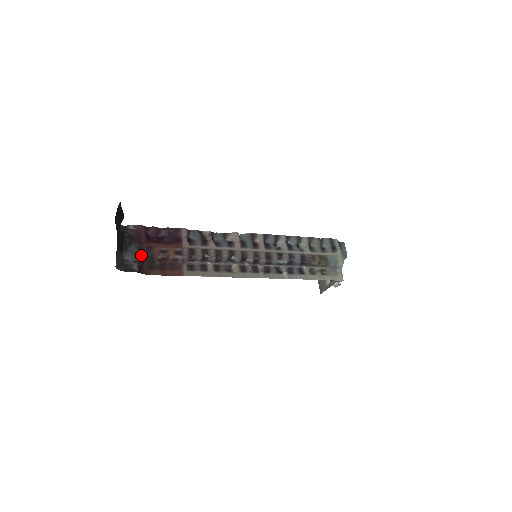
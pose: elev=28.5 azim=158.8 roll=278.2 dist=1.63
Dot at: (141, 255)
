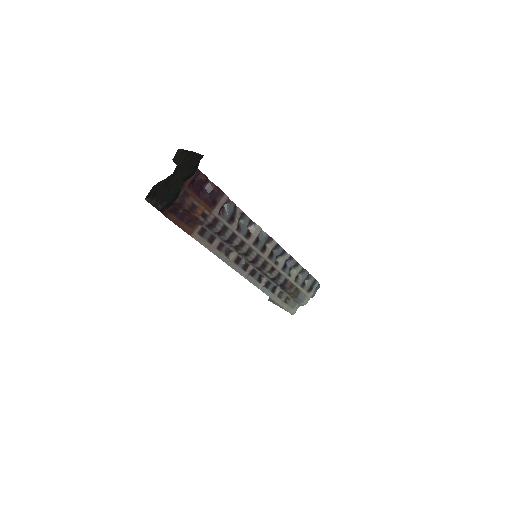
Dot at: occluded
